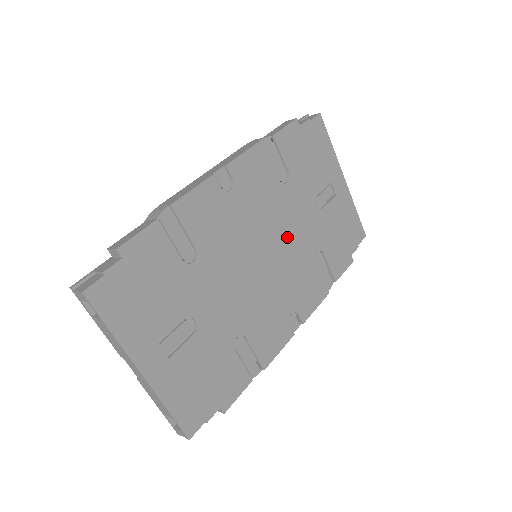
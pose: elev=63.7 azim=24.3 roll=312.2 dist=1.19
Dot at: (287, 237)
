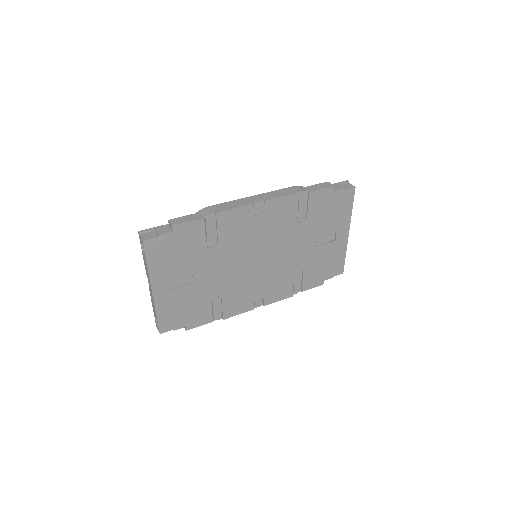
Dot at: (282, 254)
